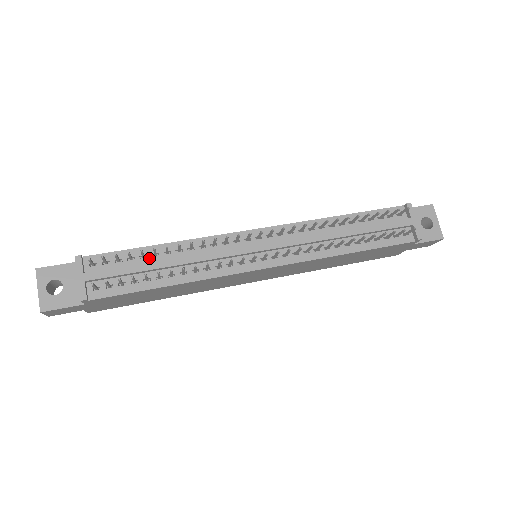
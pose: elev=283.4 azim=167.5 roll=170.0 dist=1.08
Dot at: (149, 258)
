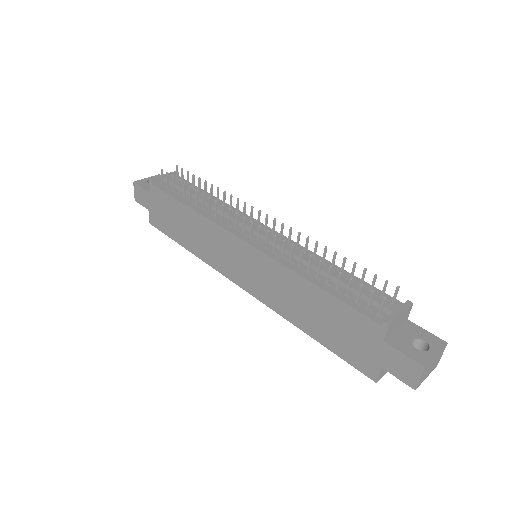
Dot at: occluded
